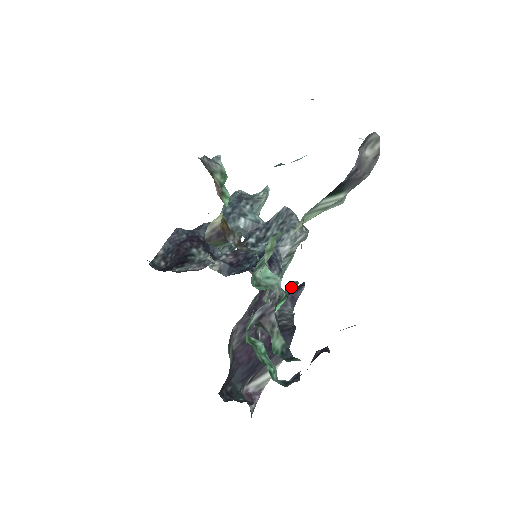
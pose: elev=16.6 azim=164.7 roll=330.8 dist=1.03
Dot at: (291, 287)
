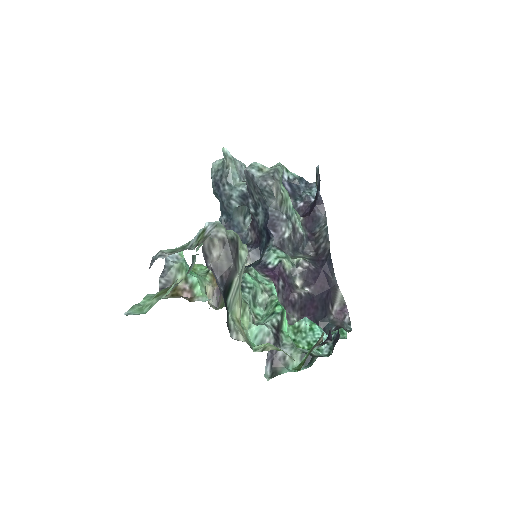
Dot at: (317, 179)
